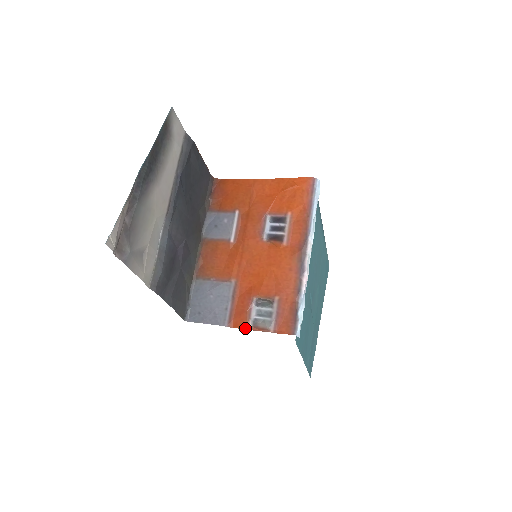
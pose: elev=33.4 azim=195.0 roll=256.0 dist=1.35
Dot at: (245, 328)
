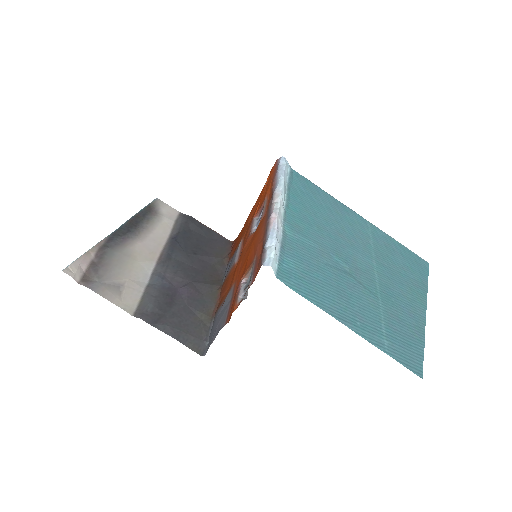
Dot at: (234, 310)
